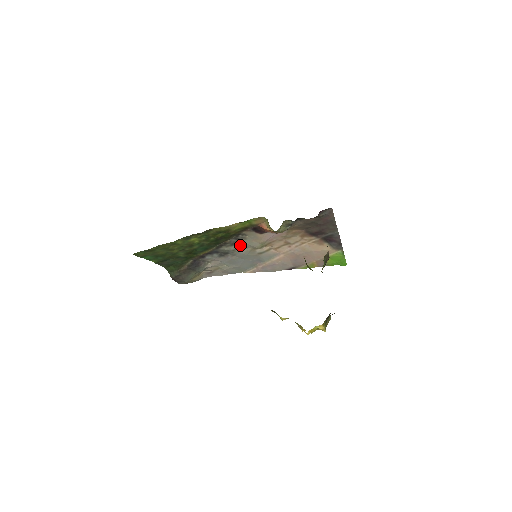
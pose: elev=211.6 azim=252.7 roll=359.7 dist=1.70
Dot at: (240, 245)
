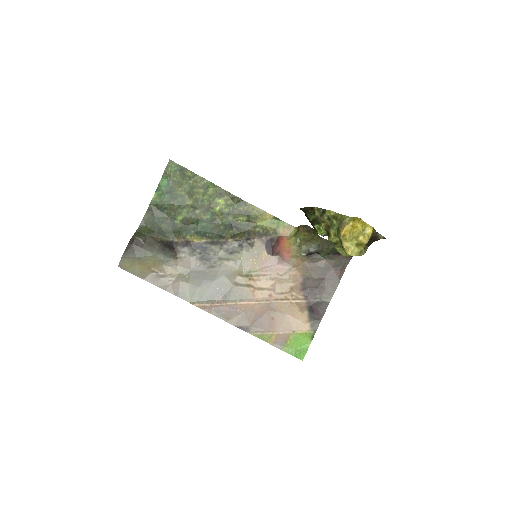
Dot at: (233, 256)
